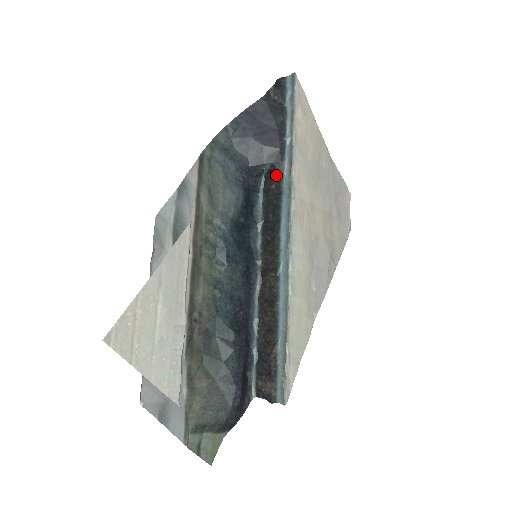
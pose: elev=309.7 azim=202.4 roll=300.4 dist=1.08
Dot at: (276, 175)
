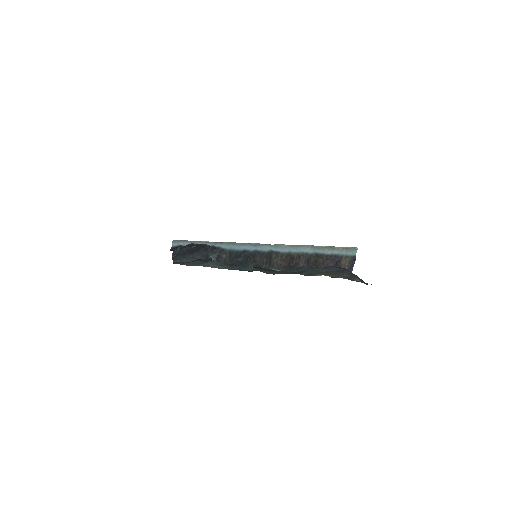
Dot at: (218, 252)
